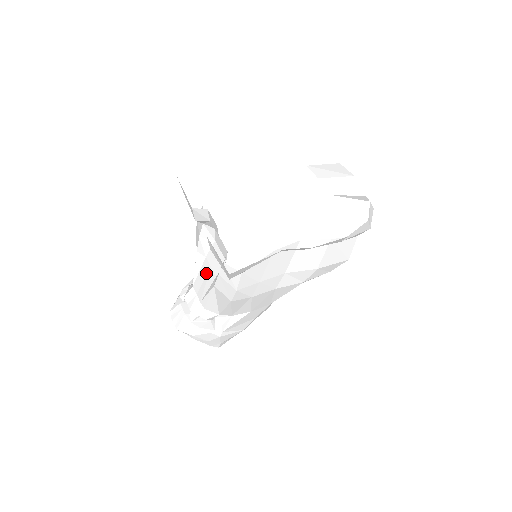
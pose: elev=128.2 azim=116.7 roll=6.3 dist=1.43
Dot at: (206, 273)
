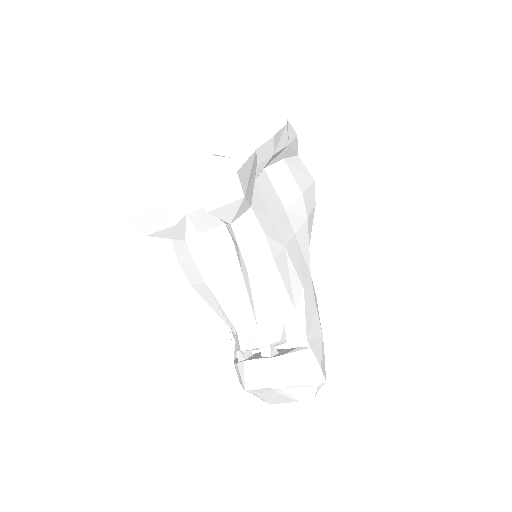
Dot at: (232, 289)
